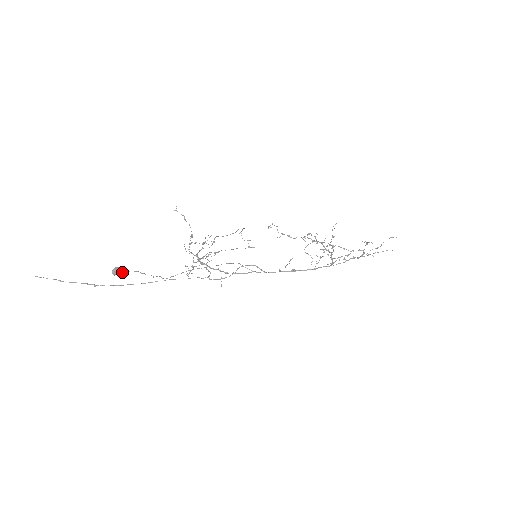
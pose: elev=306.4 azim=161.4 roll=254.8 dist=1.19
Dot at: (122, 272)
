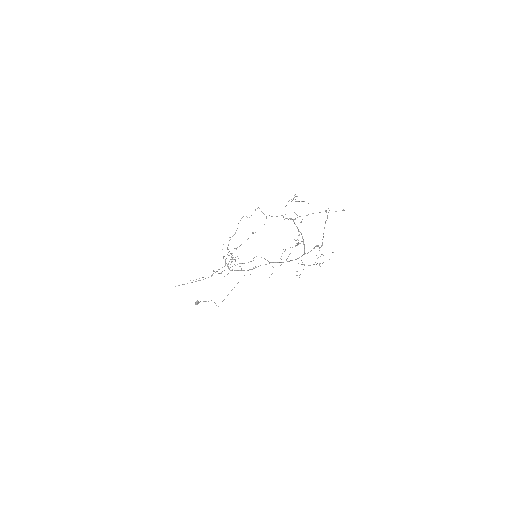
Dot at: occluded
